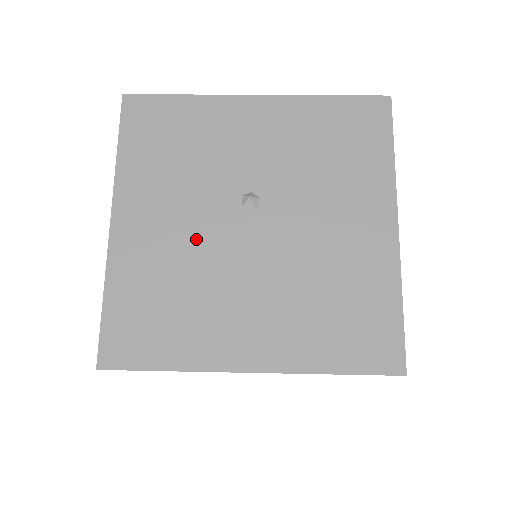
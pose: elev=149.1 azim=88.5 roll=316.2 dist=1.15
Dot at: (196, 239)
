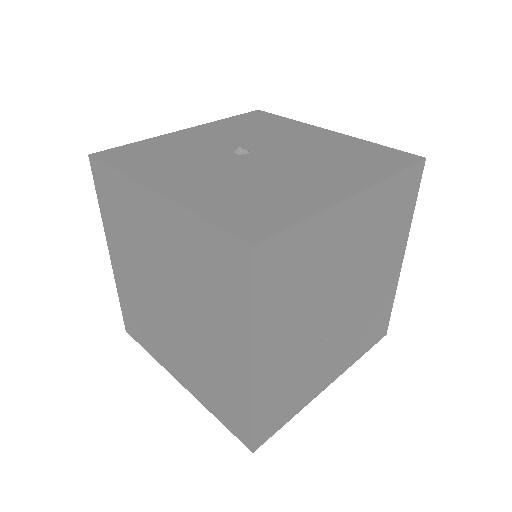
Dot at: (230, 173)
